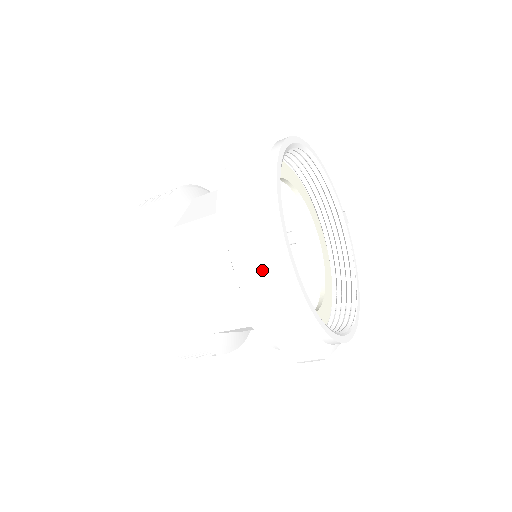
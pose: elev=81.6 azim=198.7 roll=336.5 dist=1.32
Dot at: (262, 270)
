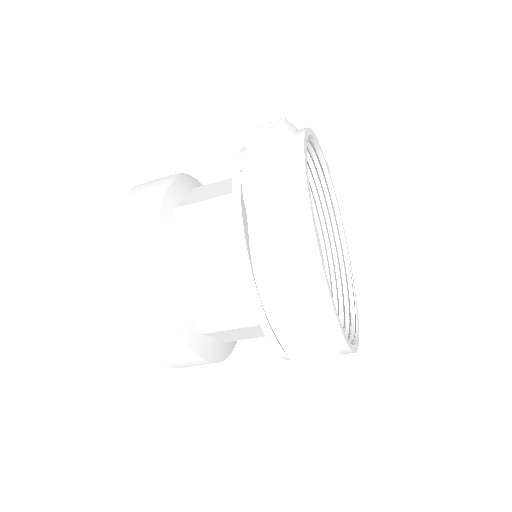
Dot at: (317, 350)
